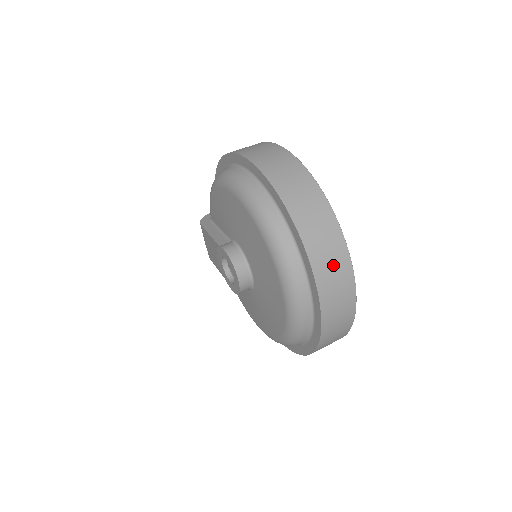
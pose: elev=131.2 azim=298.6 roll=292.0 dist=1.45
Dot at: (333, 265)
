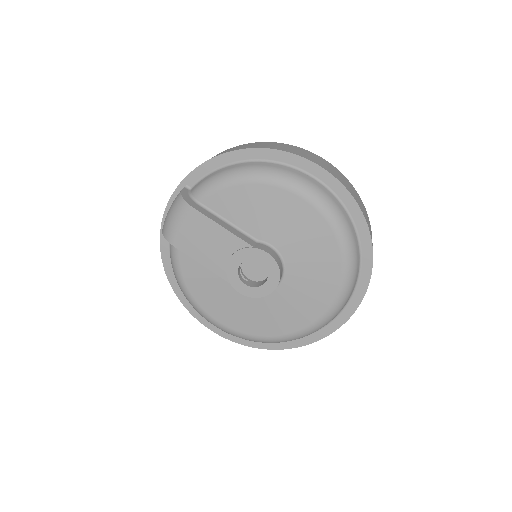
Dot at: occluded
